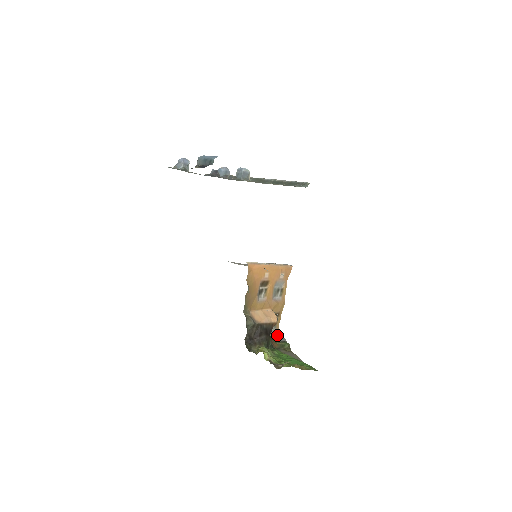
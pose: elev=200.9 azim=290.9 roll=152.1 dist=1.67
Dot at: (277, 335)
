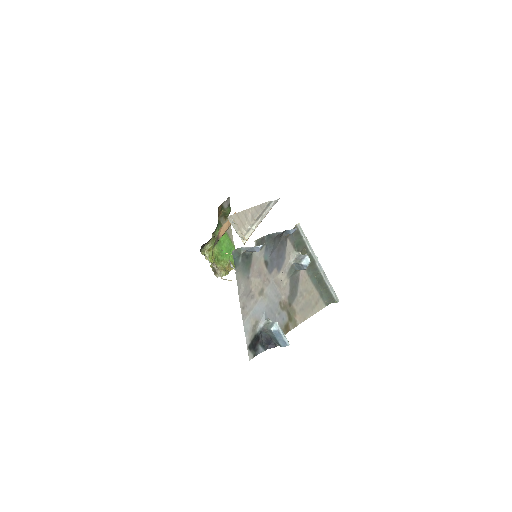
Dot at: (226, 200)
